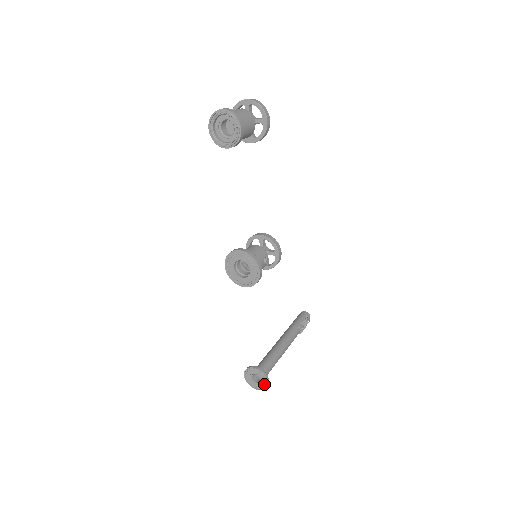
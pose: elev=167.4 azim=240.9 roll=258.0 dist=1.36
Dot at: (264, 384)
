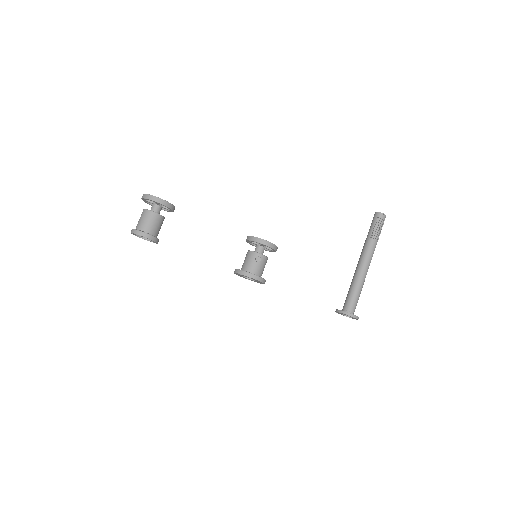
Dot at: (352, 317)
